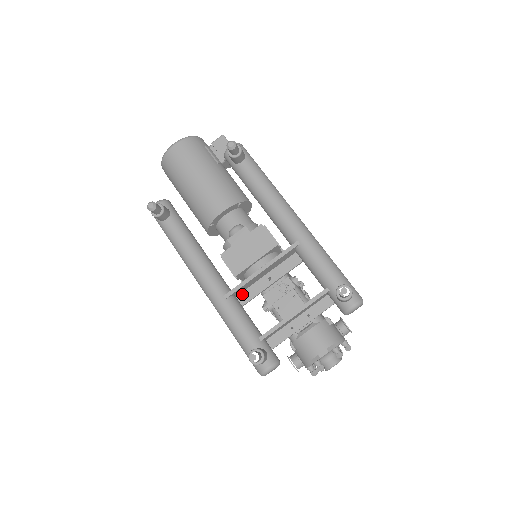
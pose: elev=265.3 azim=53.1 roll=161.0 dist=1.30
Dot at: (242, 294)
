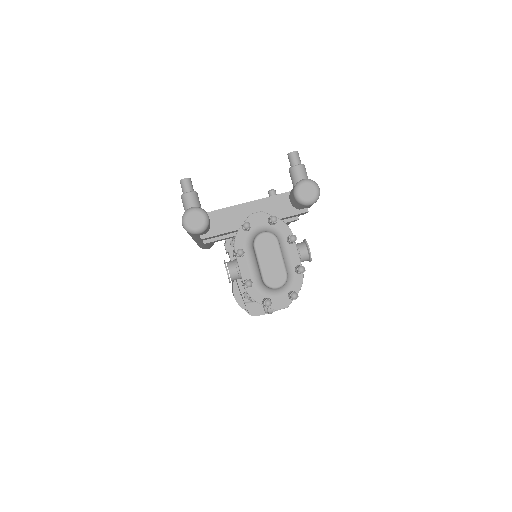
Dot at: occluded
